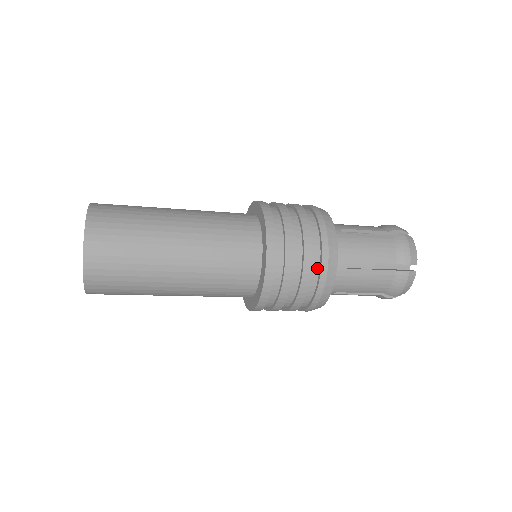
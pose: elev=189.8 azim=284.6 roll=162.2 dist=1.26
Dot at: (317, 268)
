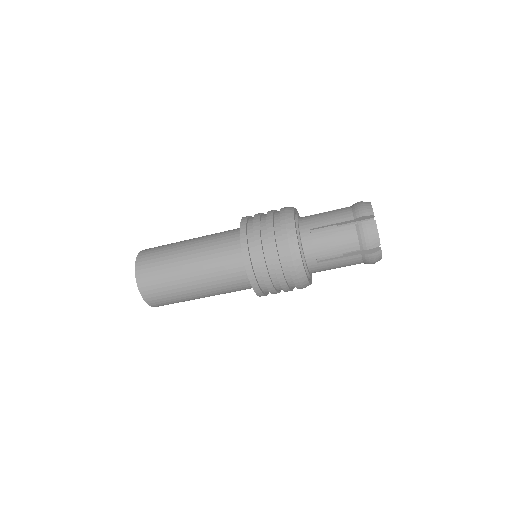
Dot at: occluded
